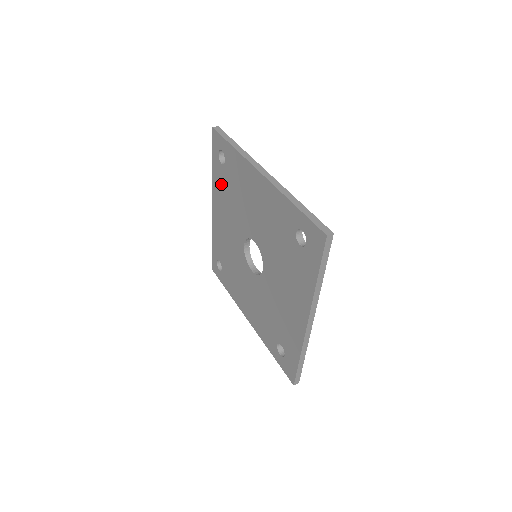
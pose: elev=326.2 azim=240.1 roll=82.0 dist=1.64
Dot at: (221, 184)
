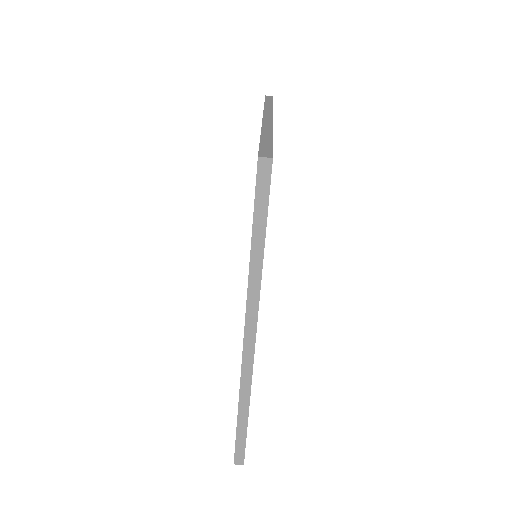
Dot at: occluded
